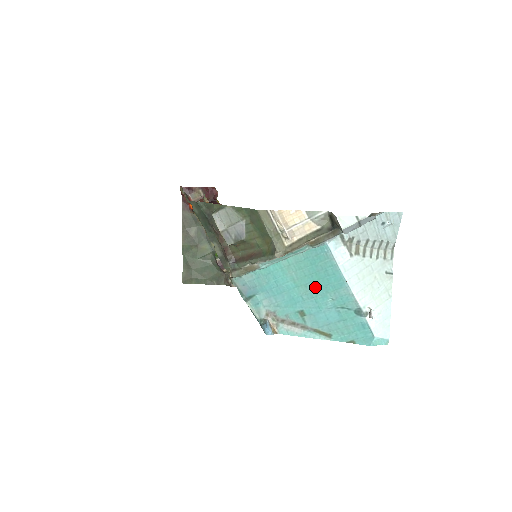
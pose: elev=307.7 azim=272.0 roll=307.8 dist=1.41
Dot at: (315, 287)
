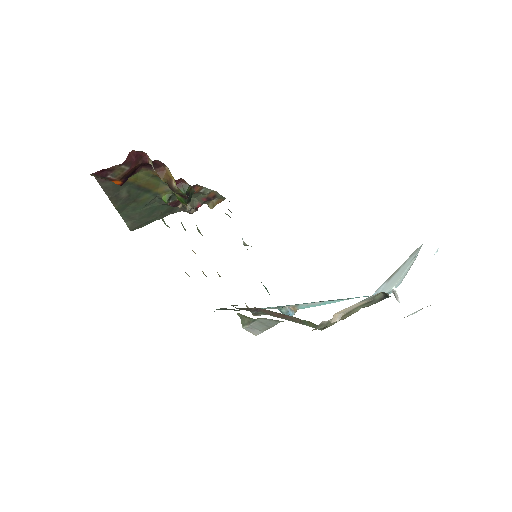
Dot at: occluded
